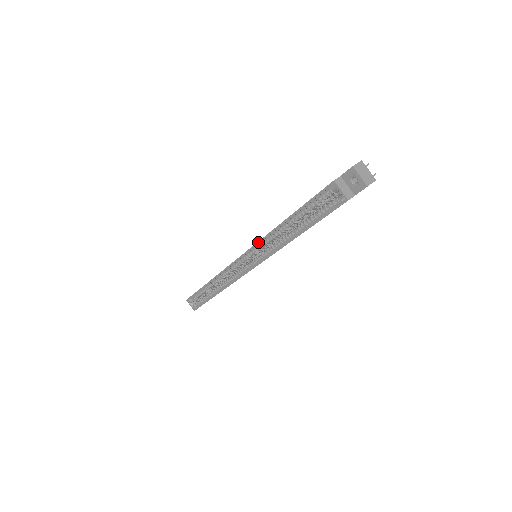
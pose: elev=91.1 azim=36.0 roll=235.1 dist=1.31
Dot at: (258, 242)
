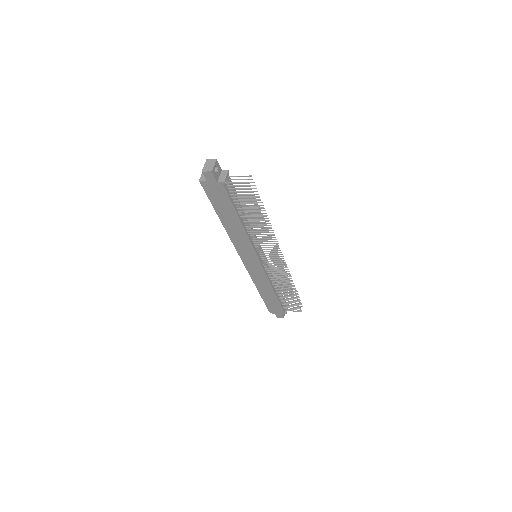
Dot at: occluded
